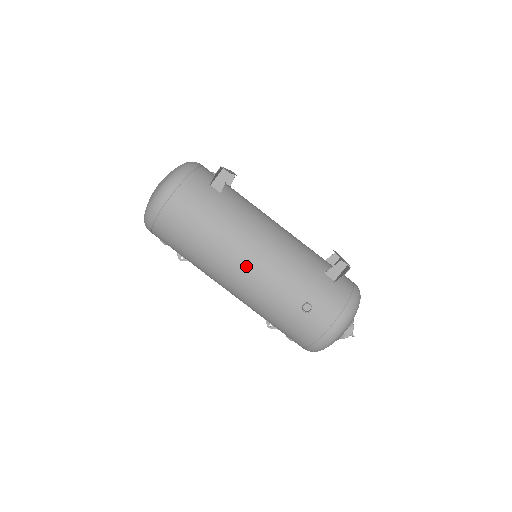
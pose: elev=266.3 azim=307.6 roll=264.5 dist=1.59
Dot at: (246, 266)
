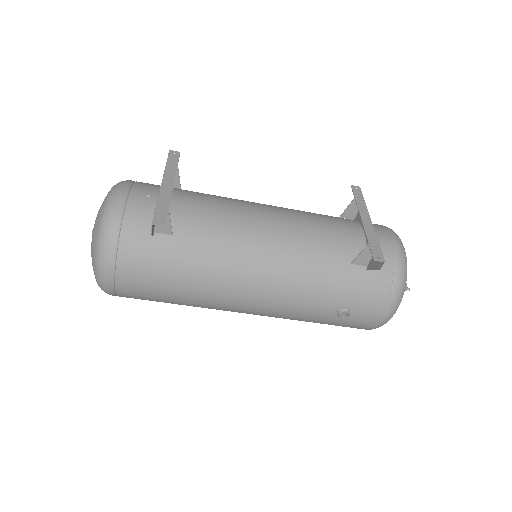
Dot at: (250, 303)
